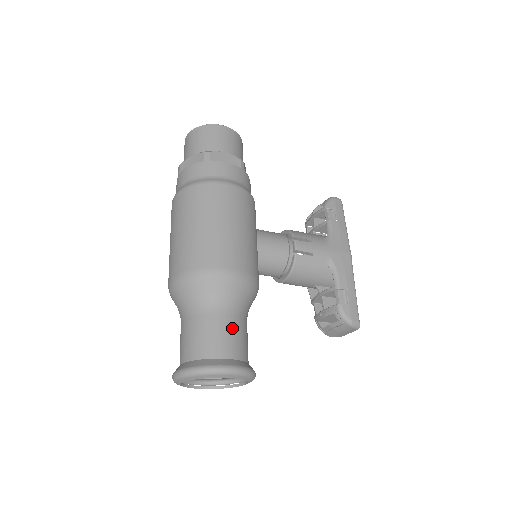
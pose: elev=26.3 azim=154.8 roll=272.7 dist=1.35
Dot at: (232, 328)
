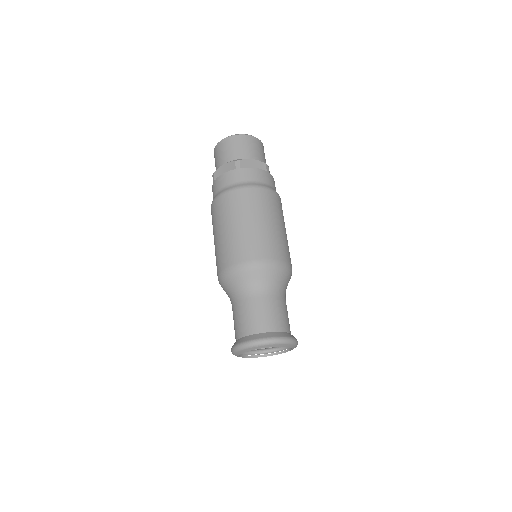
Dot at: occluded
